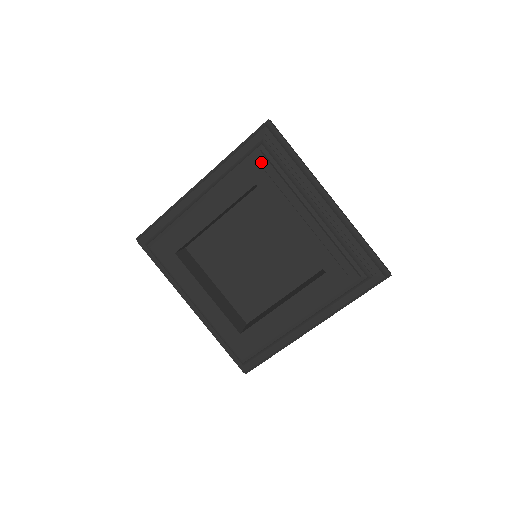
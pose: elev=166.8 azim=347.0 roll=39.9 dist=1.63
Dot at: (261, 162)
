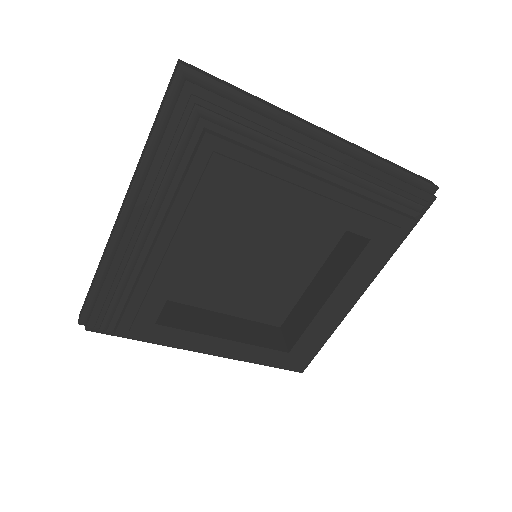
Dot at: (216, 148)
